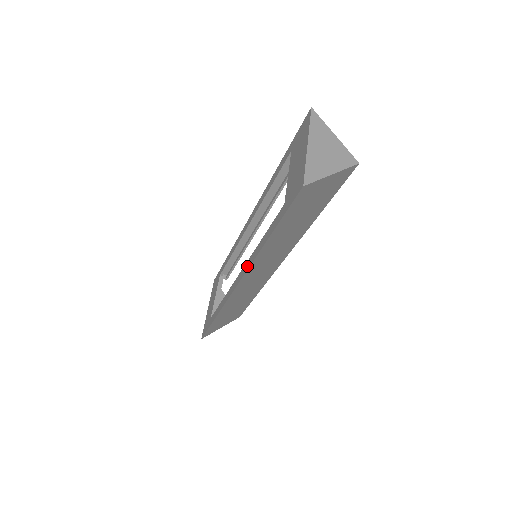
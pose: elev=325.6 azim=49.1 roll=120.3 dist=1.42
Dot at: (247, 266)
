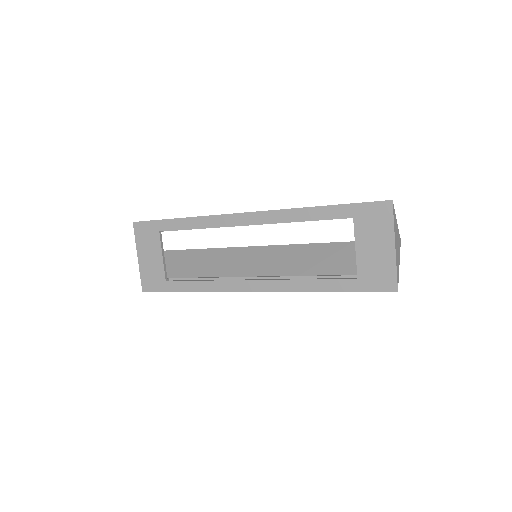
Dot at: (276, 287)
